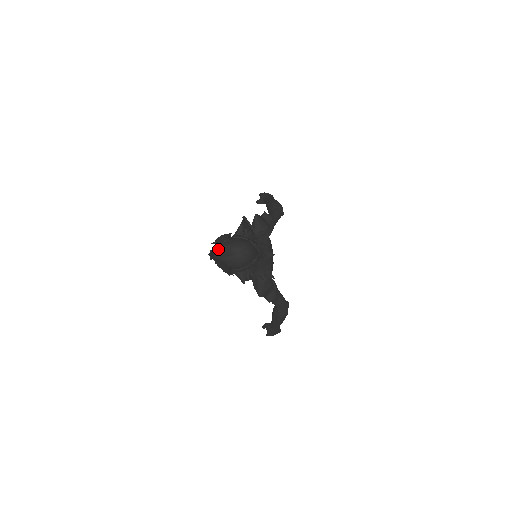
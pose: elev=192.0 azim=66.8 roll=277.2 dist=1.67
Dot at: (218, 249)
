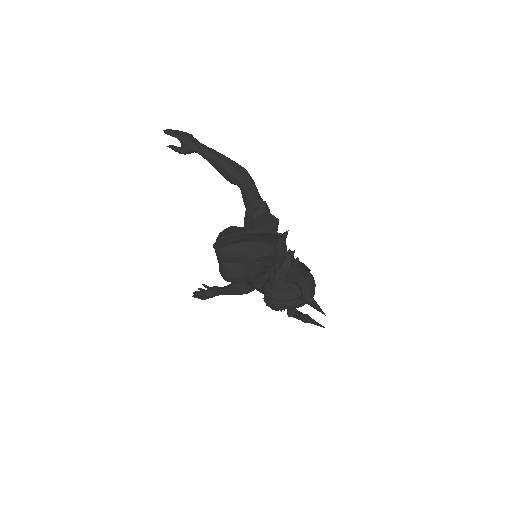
Dot at: (289, 298)
